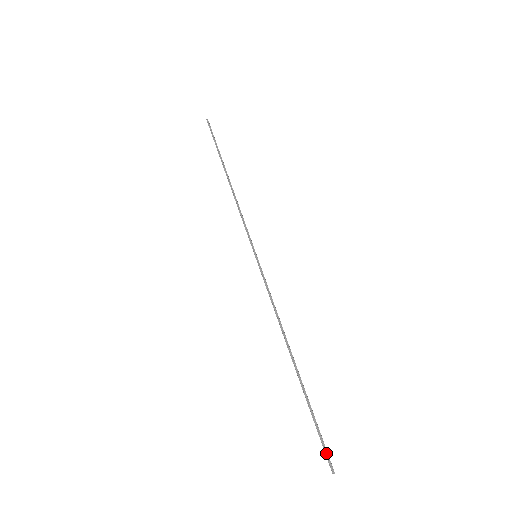
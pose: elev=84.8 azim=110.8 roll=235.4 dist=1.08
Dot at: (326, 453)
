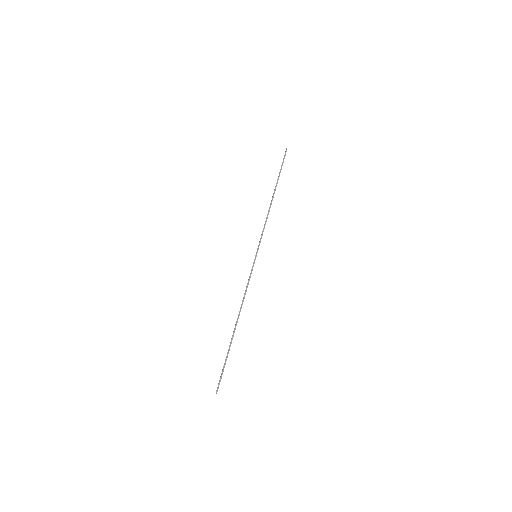
Dot at: occluded
